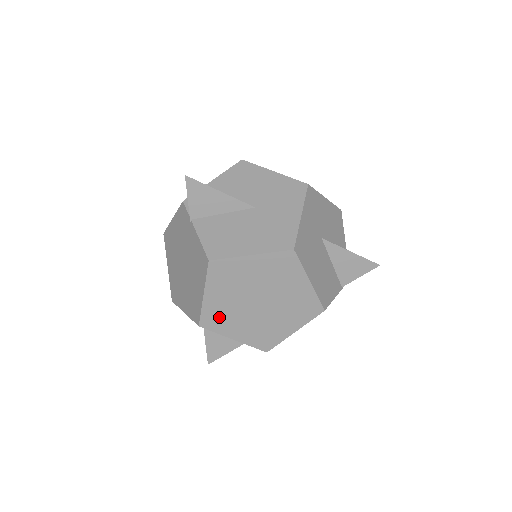
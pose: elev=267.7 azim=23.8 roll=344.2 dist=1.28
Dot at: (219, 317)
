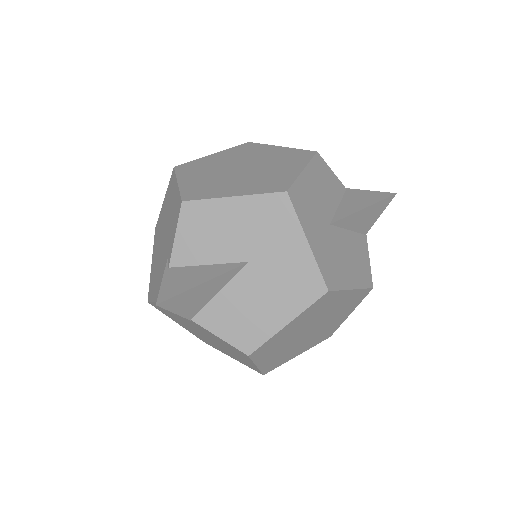
Dot at: (278, 360)
